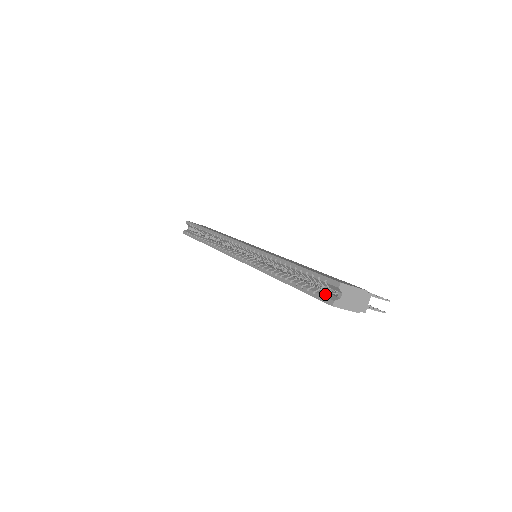
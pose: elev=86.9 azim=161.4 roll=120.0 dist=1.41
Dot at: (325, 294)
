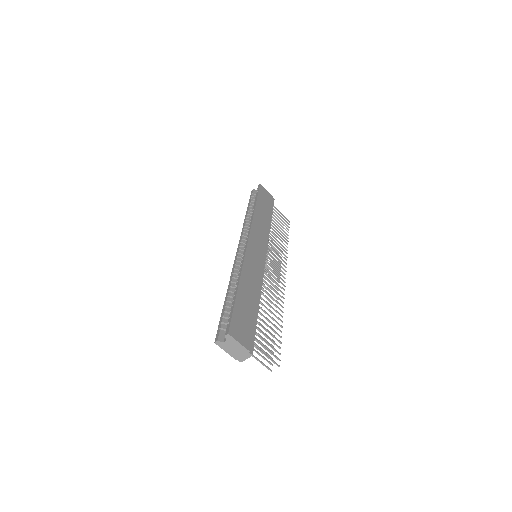
Dot at: (222, 331)
